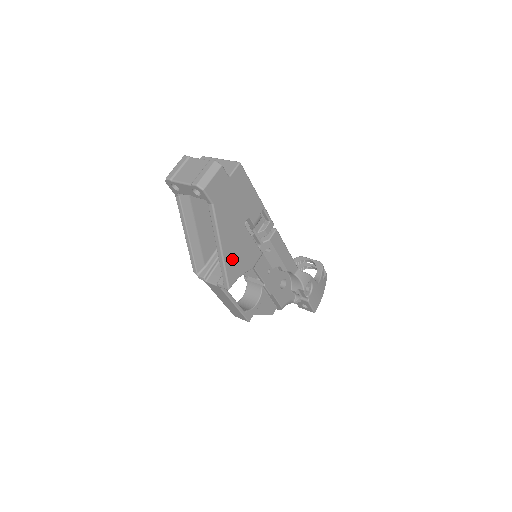
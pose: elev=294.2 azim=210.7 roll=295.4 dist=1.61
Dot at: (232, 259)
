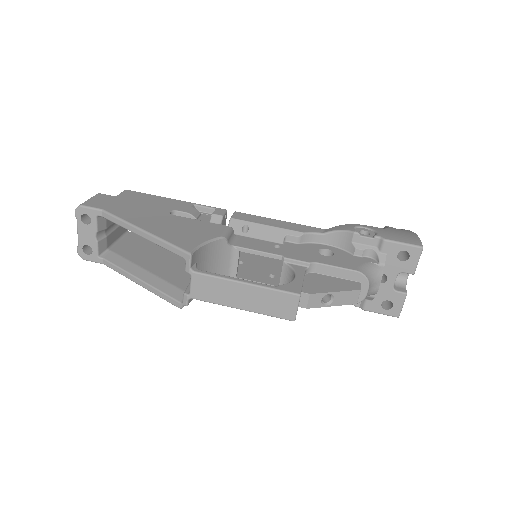
Dot at: (171, 234)
